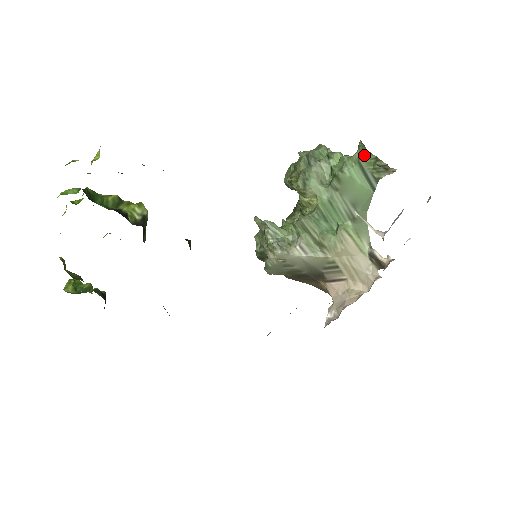
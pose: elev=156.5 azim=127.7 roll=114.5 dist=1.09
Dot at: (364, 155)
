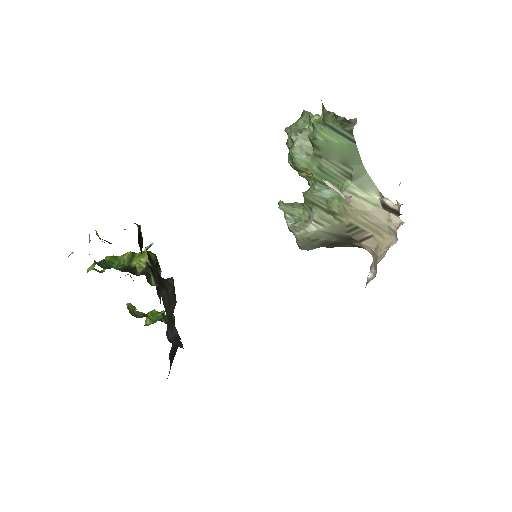
Dot at: (325, 115)
